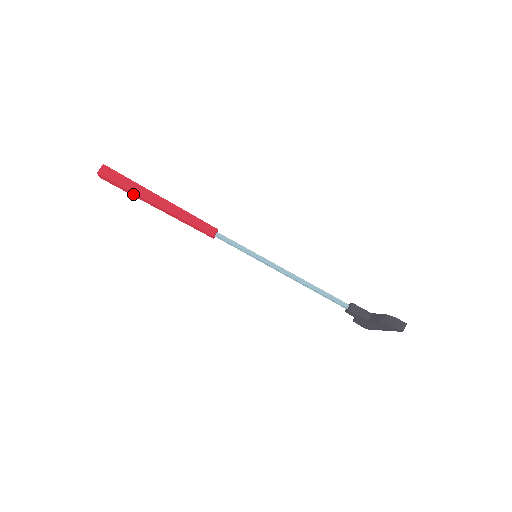
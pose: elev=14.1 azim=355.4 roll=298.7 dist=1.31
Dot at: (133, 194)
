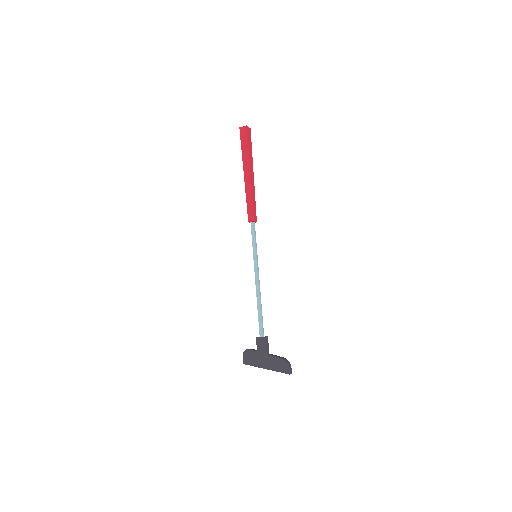
Dot at: (245, 154)
